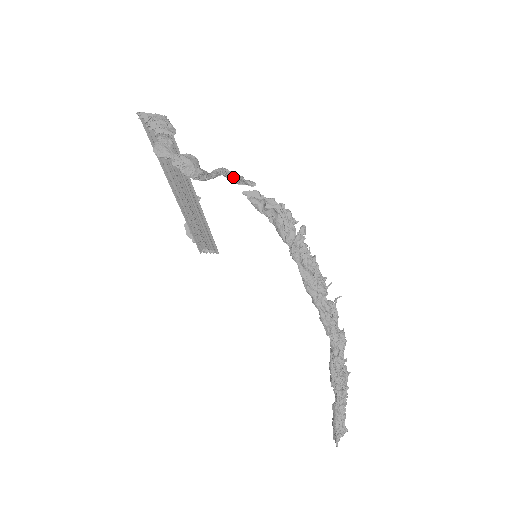
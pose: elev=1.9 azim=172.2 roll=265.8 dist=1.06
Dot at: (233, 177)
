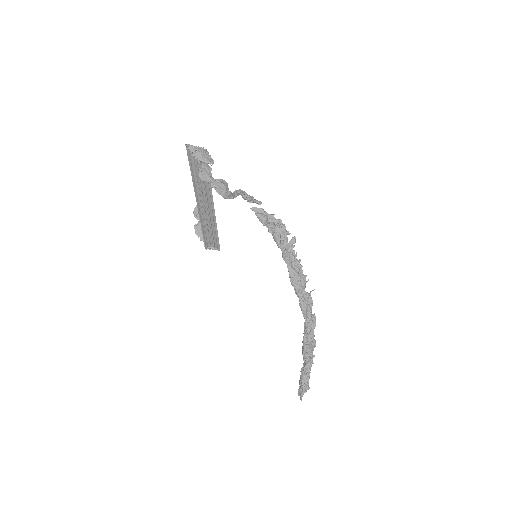
Dot at: (247, 197)
